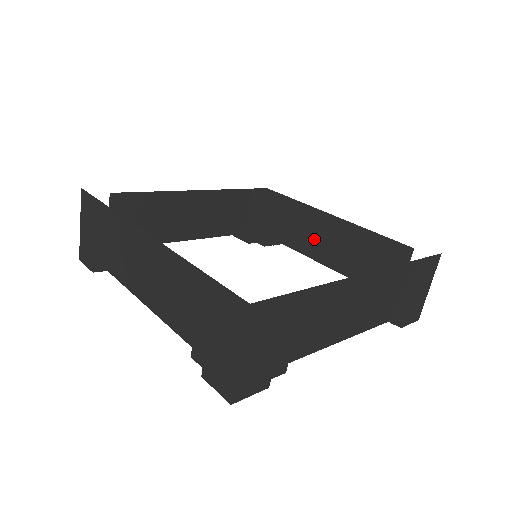
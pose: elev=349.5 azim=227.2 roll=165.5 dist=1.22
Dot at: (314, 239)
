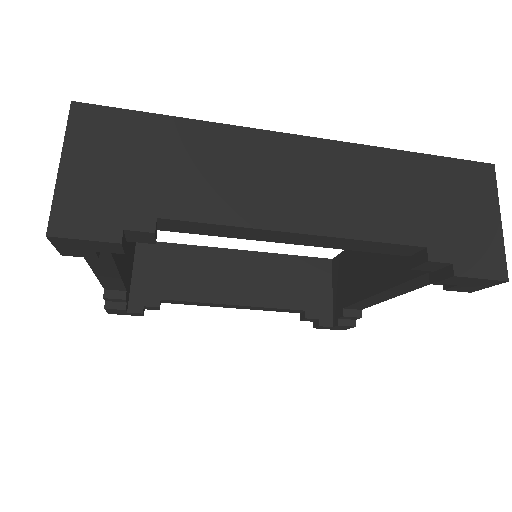
Dot at: (369, 270)
